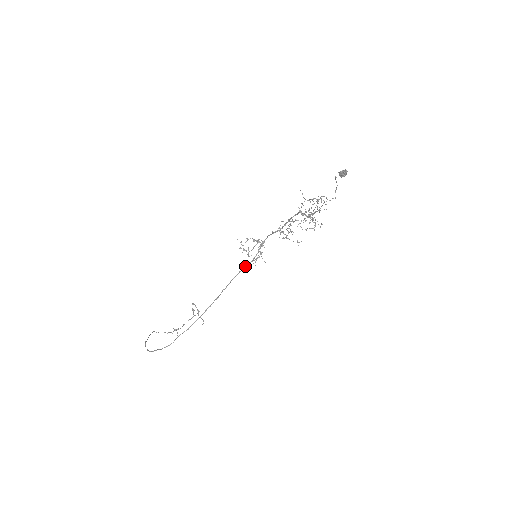
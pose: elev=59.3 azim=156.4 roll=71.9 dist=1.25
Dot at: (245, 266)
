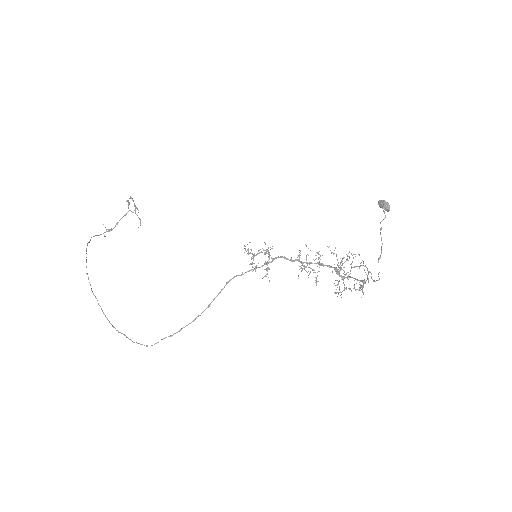
Dot at: occluded
